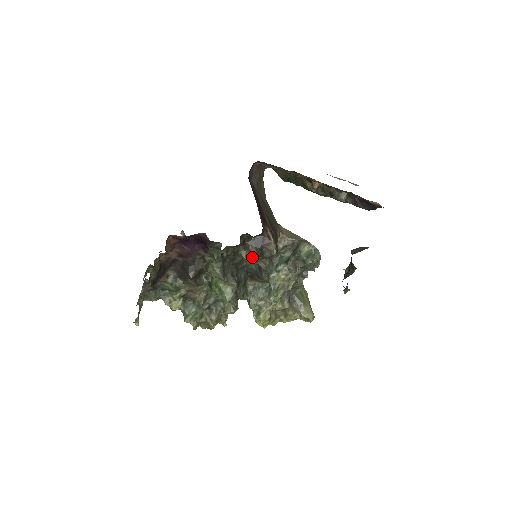
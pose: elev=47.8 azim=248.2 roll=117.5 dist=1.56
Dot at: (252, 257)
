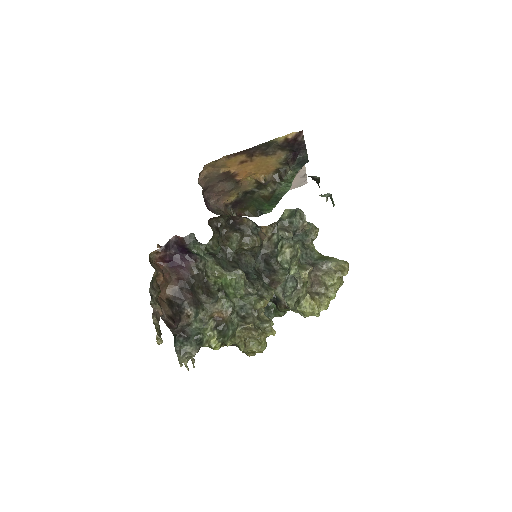
Dot at: (236, 240)
